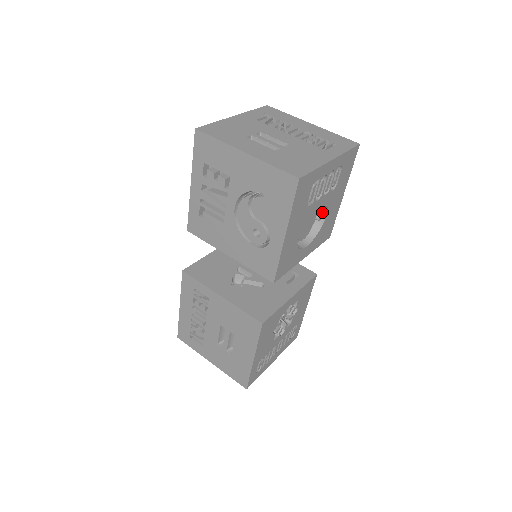
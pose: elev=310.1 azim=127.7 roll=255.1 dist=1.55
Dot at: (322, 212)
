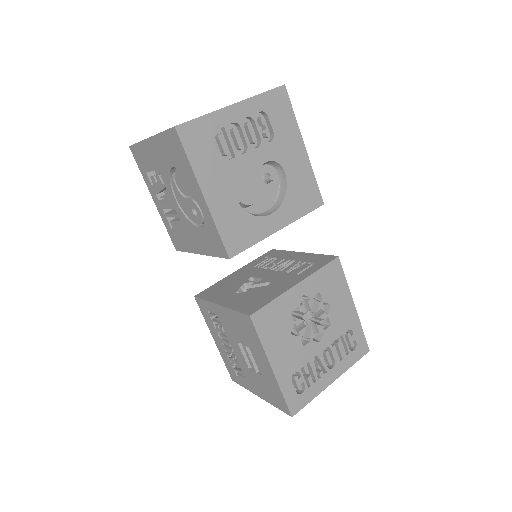
Dot at: (280, 173)
